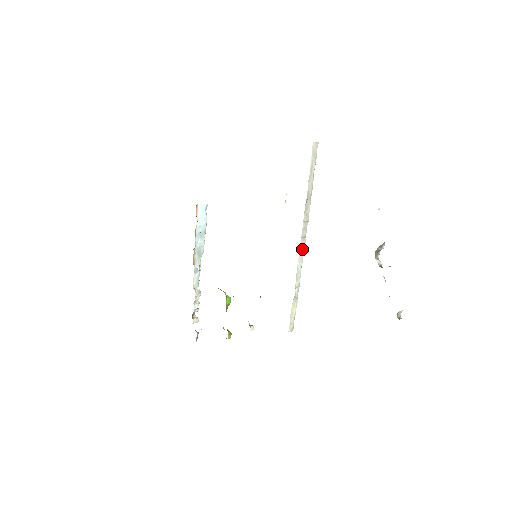
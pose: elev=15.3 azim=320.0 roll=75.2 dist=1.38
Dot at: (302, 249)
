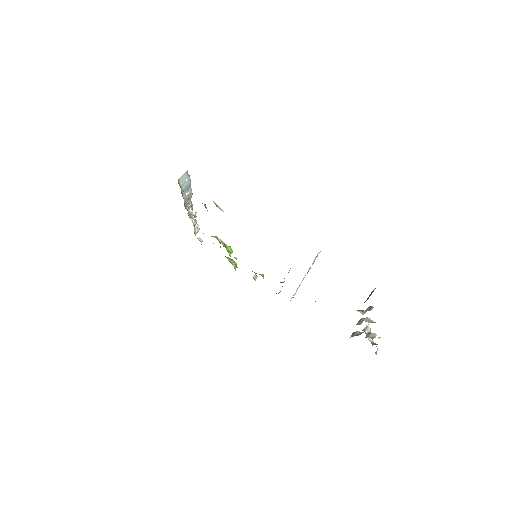
Dot at: occluded
